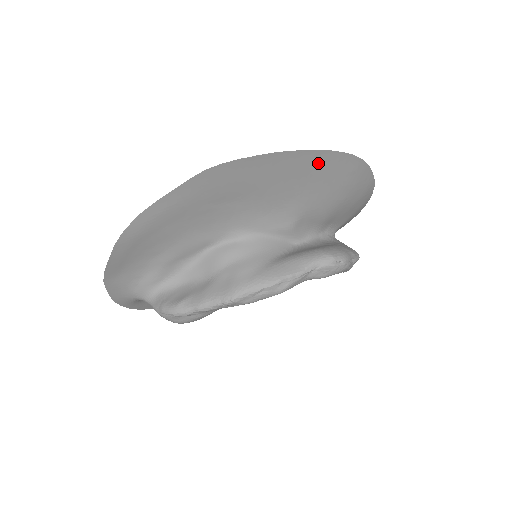
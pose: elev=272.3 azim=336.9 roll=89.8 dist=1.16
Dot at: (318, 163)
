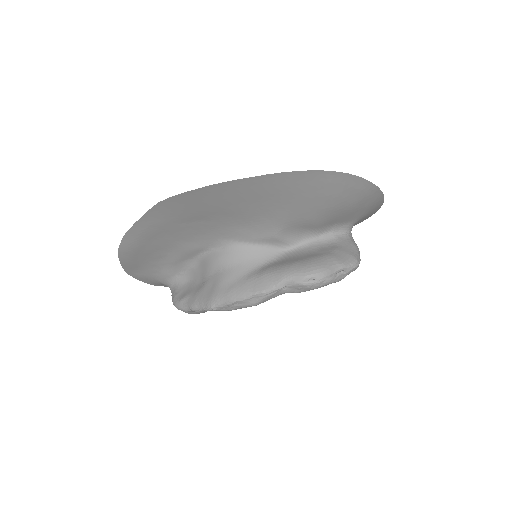
Dot at: (274, 184)
